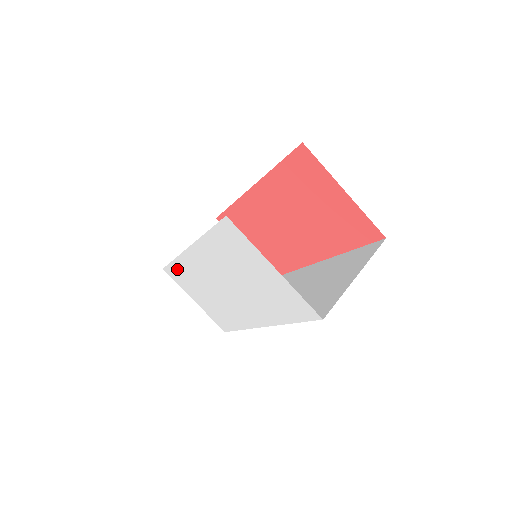
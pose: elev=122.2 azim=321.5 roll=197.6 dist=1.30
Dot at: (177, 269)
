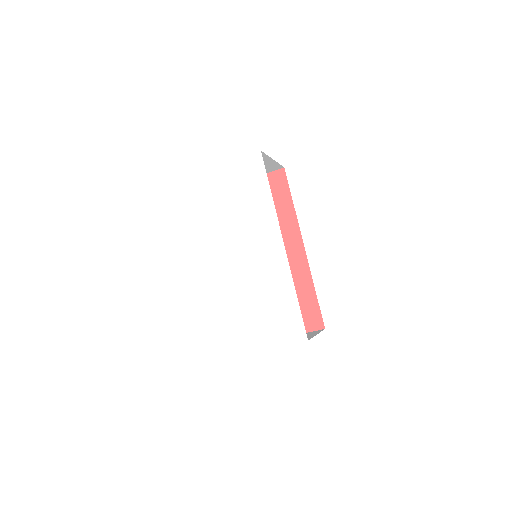
Dot at: (223, 322)
